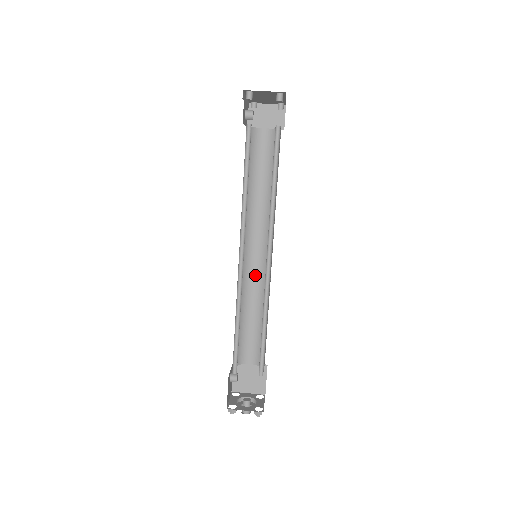
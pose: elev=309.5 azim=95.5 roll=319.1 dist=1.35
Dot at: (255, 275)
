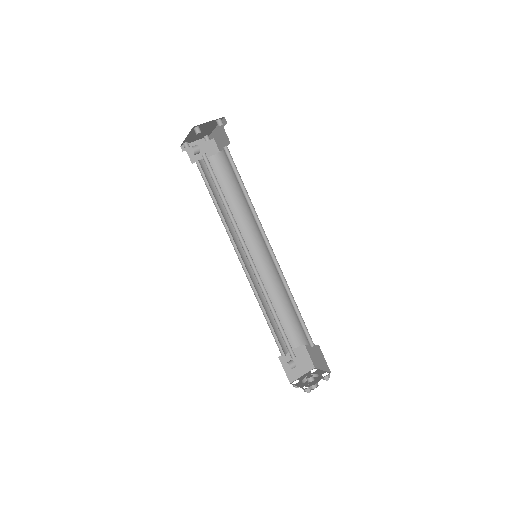
Dot at: occluded
